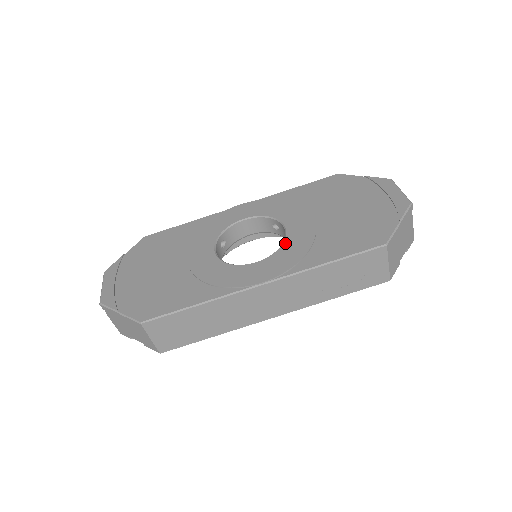
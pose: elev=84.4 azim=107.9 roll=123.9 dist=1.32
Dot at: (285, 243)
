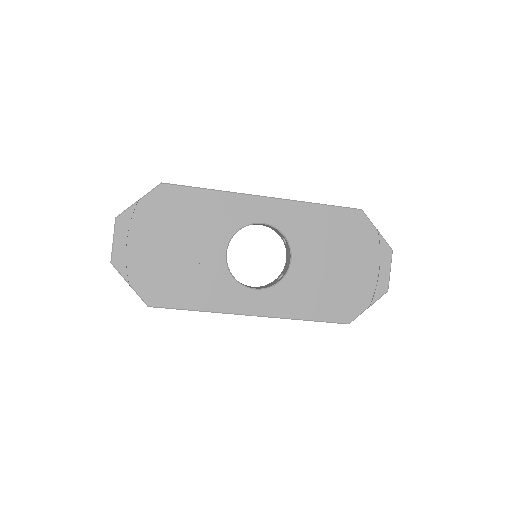
Dot at: (284, 280)
